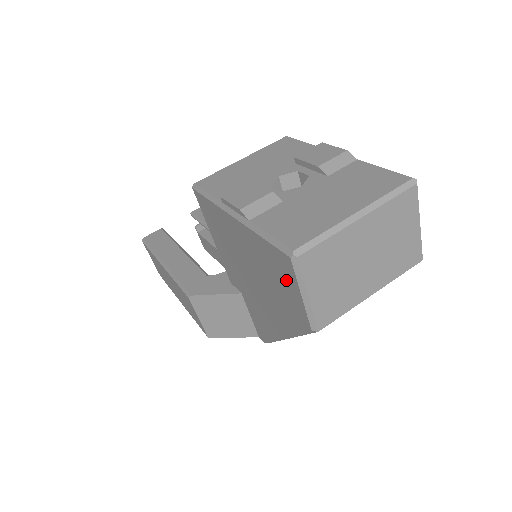
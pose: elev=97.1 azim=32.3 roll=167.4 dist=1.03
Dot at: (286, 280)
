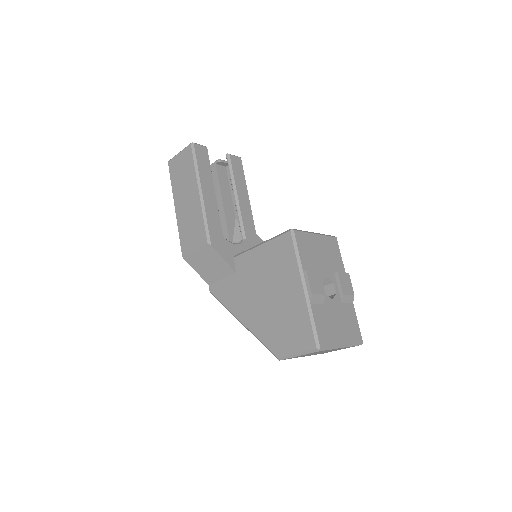
Dot at: (297, 340)
